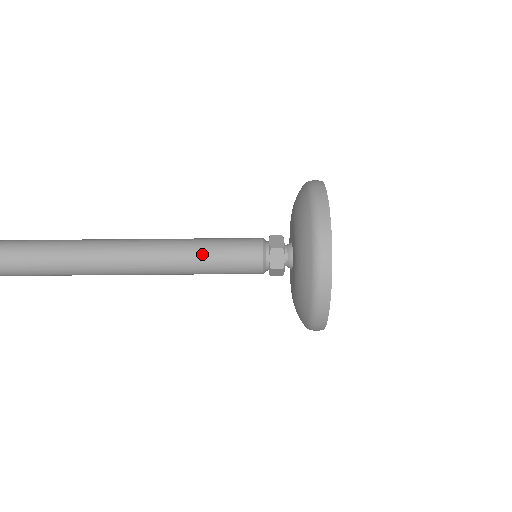
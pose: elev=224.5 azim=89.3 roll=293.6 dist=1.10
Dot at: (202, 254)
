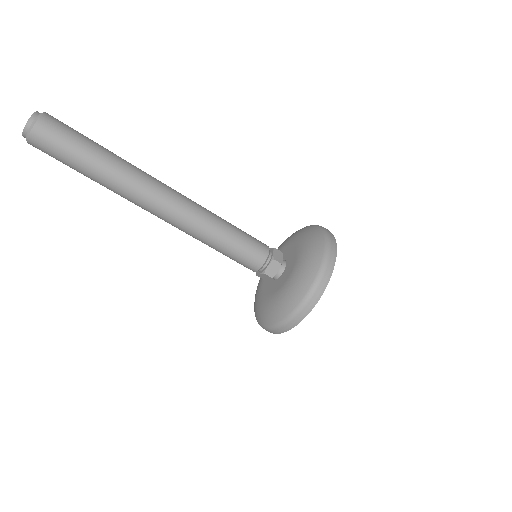
Dot at: (229, 224)
